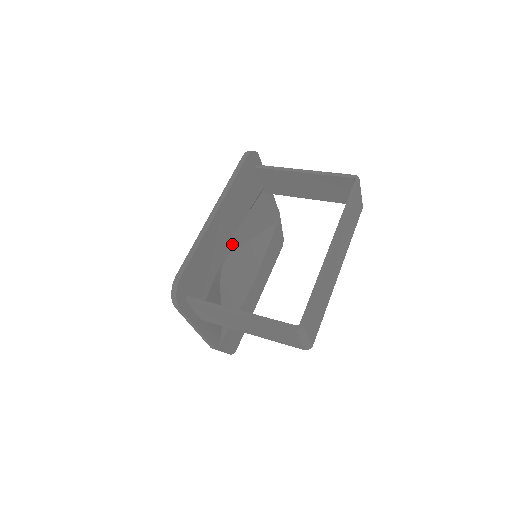
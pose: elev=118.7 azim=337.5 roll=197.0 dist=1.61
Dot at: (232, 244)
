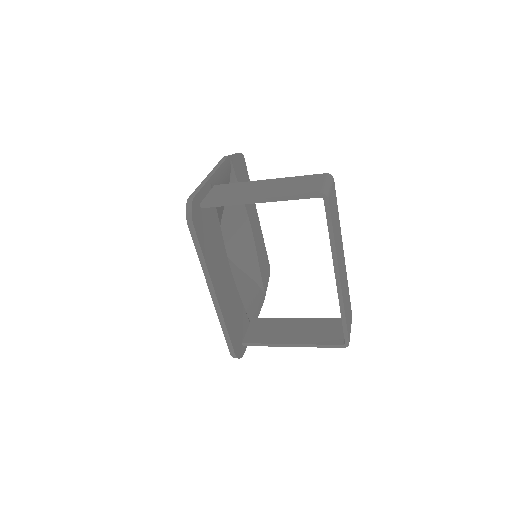
Dot at: occluded
